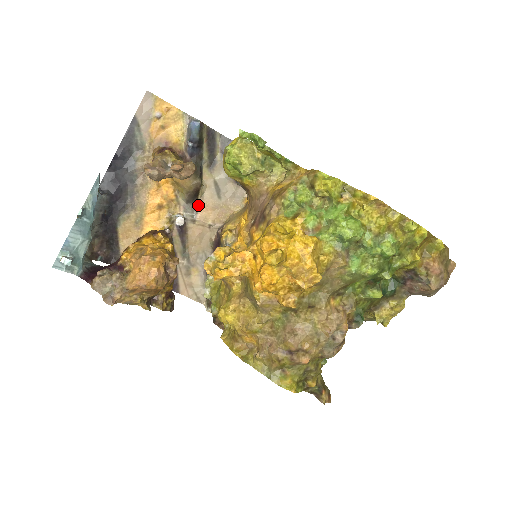
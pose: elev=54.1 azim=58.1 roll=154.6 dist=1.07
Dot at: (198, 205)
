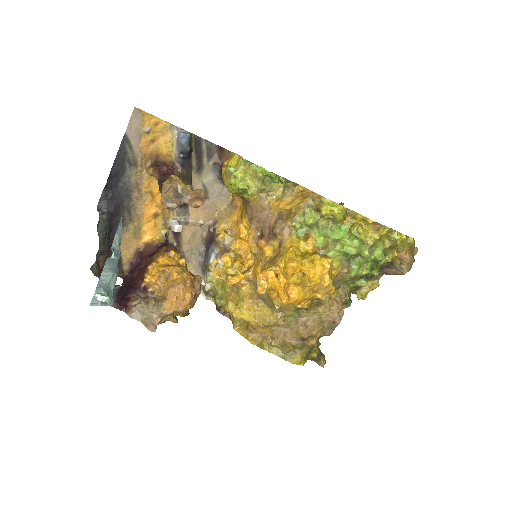
Dot at: (189, 208)
